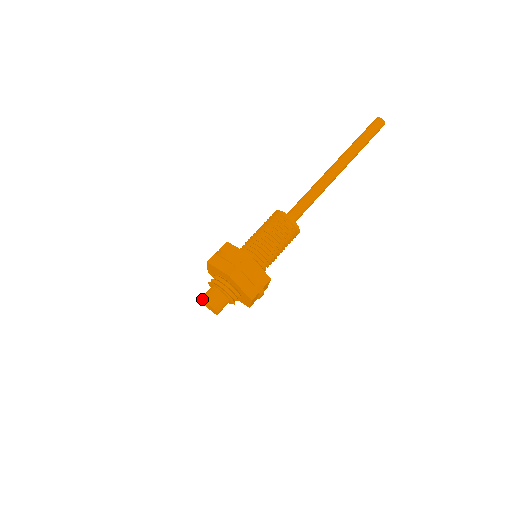
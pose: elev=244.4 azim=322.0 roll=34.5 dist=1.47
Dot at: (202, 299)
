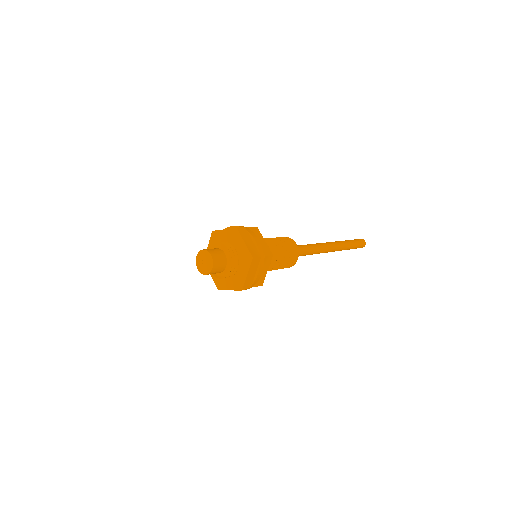
Dot at: (210, 252)
